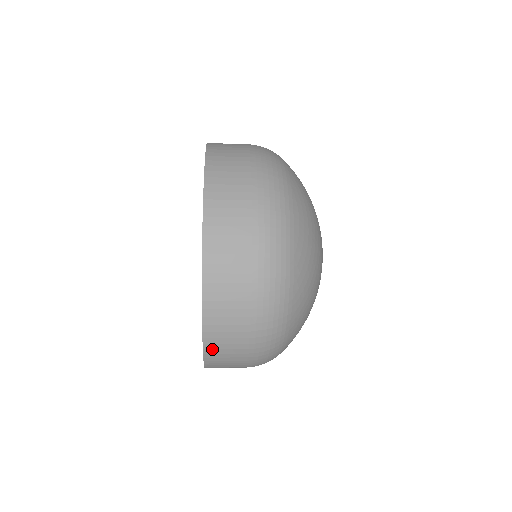
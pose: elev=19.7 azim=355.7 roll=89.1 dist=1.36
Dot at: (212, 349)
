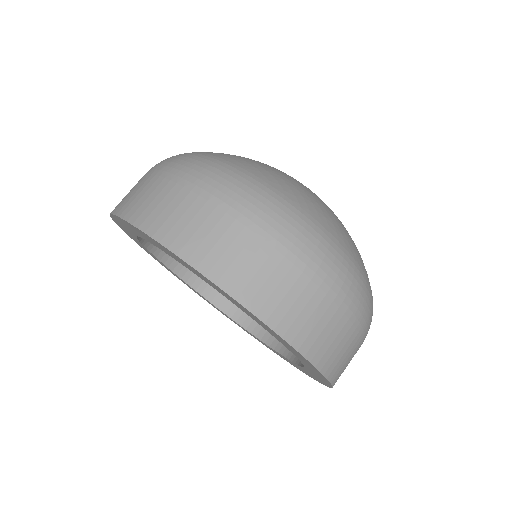
Dot at: (297, 335)
